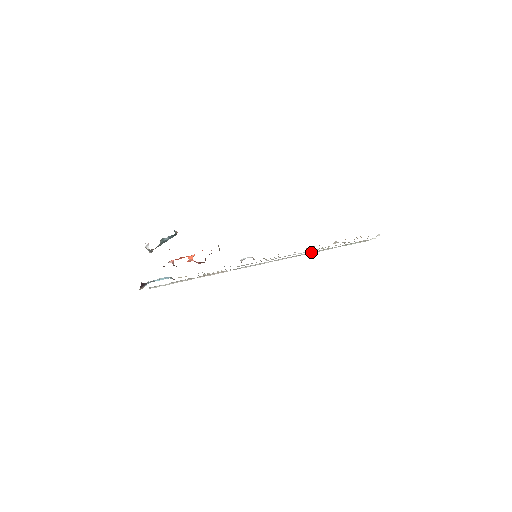
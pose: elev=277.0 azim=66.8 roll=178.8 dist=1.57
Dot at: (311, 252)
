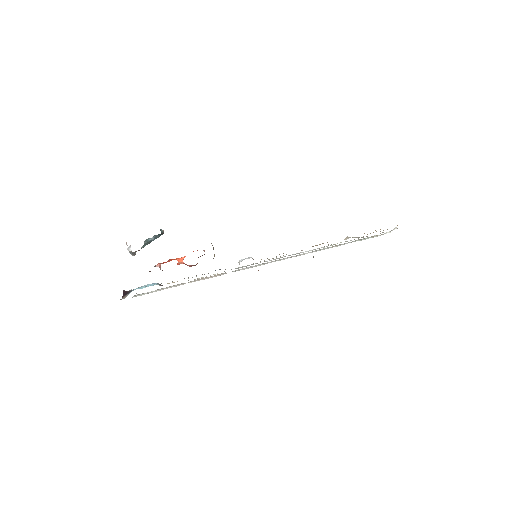
Dot at: (318, 250)
